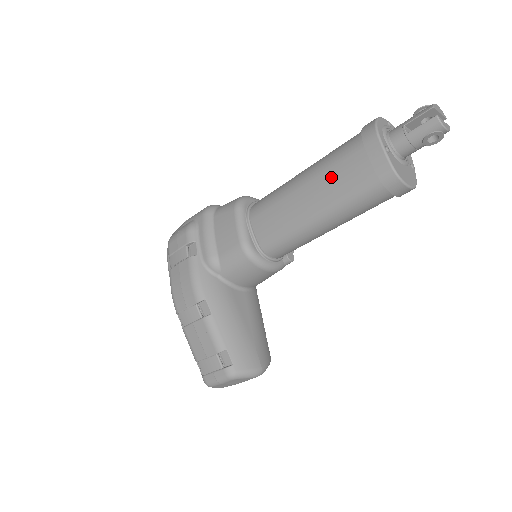
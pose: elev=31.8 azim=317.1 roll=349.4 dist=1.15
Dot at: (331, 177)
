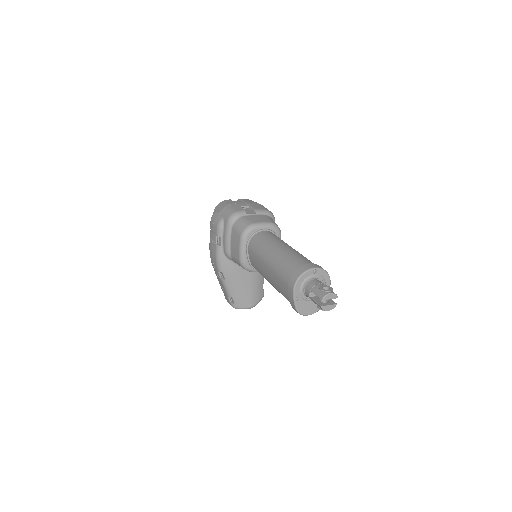
Dot at: (277, 280)
